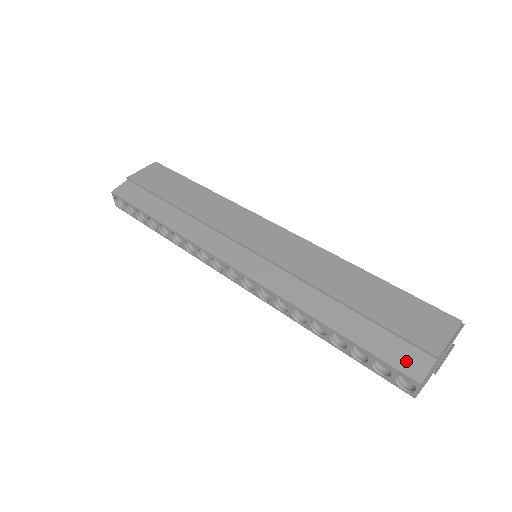
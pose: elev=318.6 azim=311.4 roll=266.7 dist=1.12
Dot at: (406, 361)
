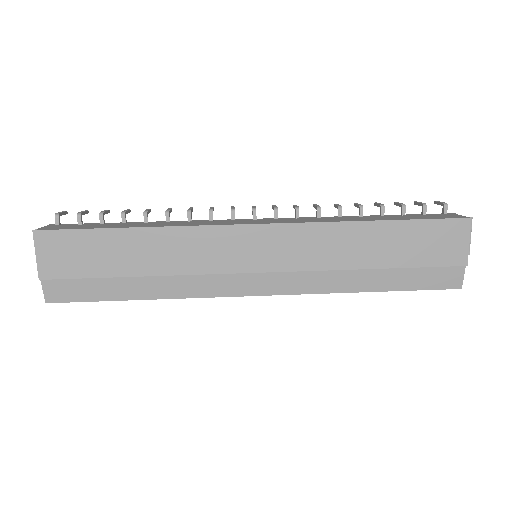
Dot at: (445, 280)
